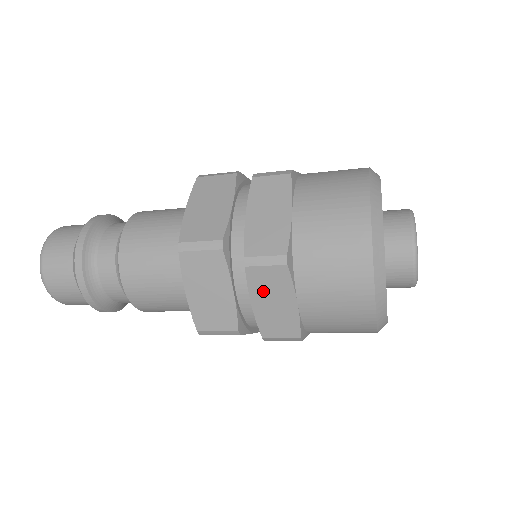
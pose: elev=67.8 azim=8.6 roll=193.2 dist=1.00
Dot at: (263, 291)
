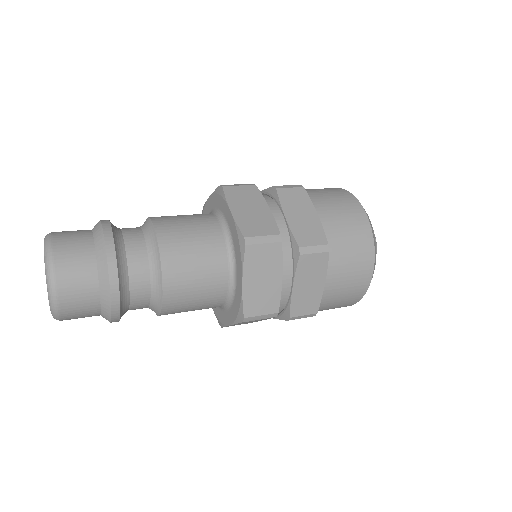
Dot at: occluded
